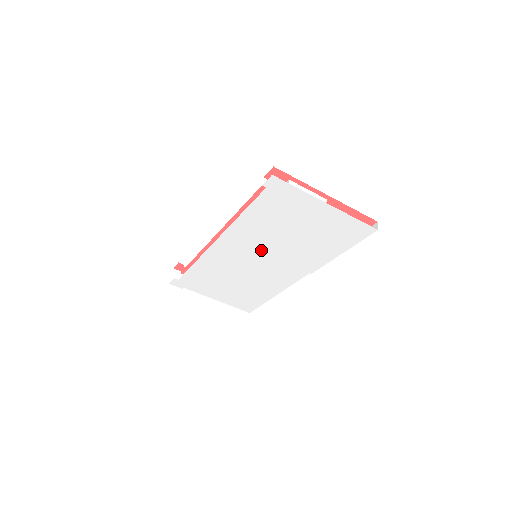
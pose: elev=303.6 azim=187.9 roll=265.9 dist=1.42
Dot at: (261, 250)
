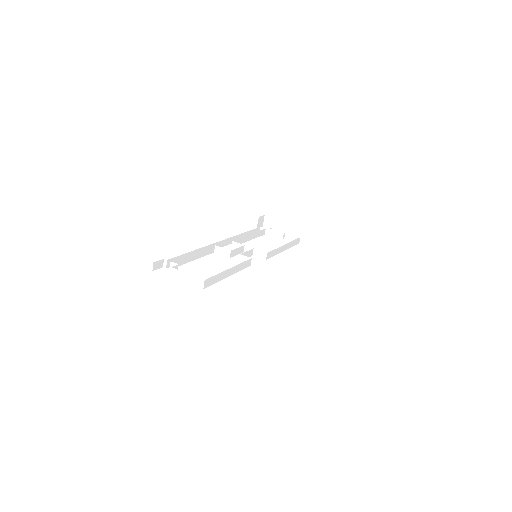
Dot at: occluded
